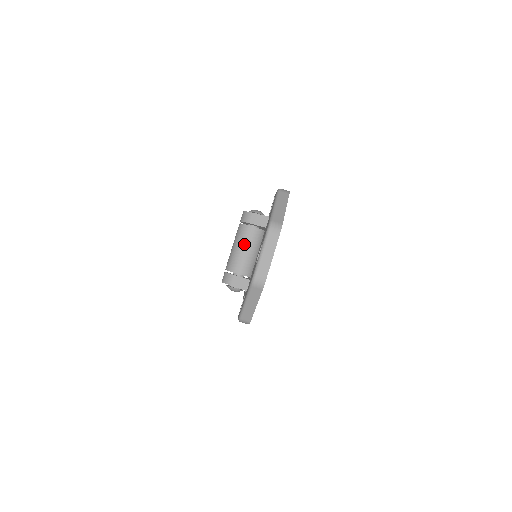
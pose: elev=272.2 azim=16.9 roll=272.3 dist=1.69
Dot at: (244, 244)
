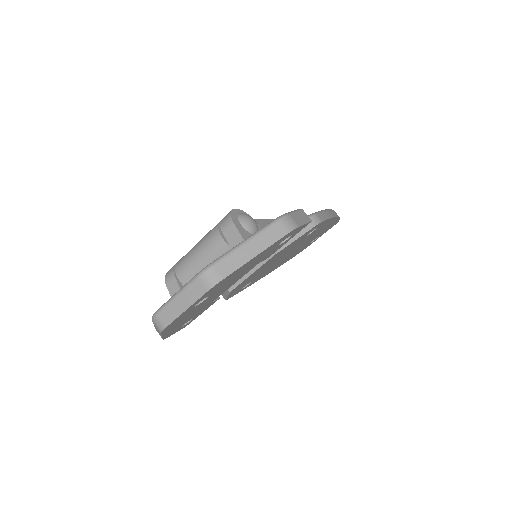
Dot at: (203, 253)
